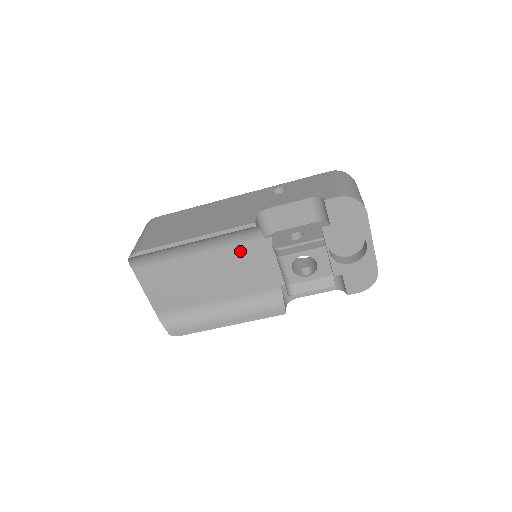
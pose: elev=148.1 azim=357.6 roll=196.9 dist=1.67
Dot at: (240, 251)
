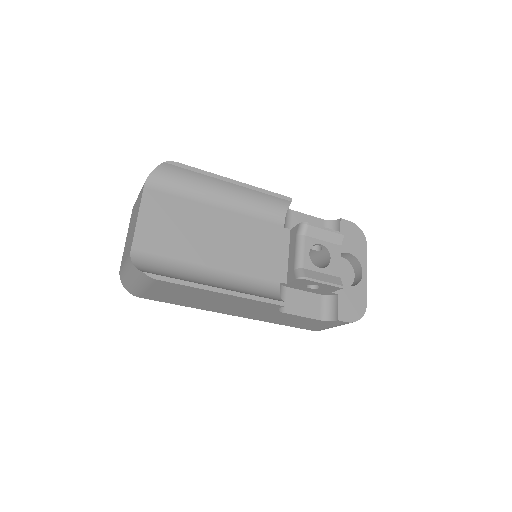
Dot at: (259, 227)
